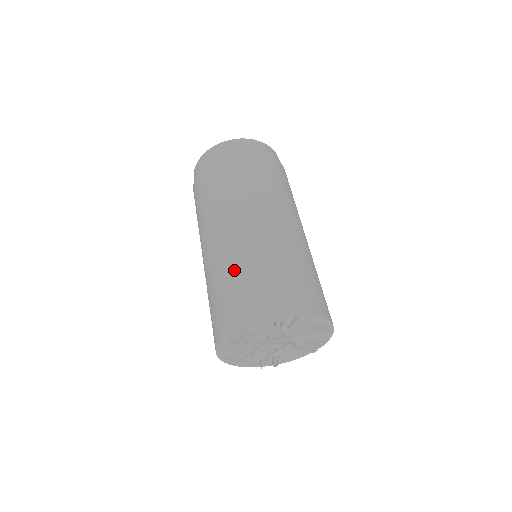
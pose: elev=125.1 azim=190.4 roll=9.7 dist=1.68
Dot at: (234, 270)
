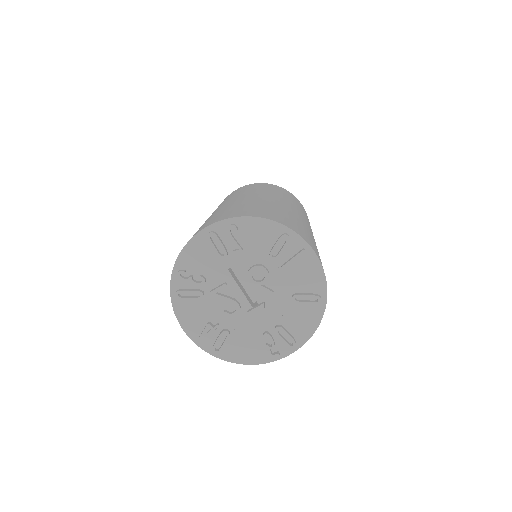
Dot at: (252, 203)
